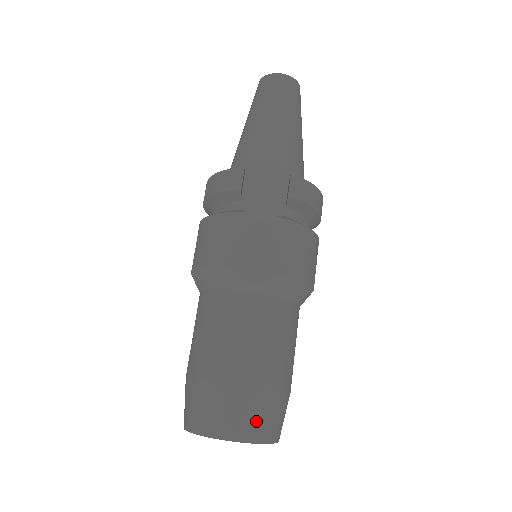
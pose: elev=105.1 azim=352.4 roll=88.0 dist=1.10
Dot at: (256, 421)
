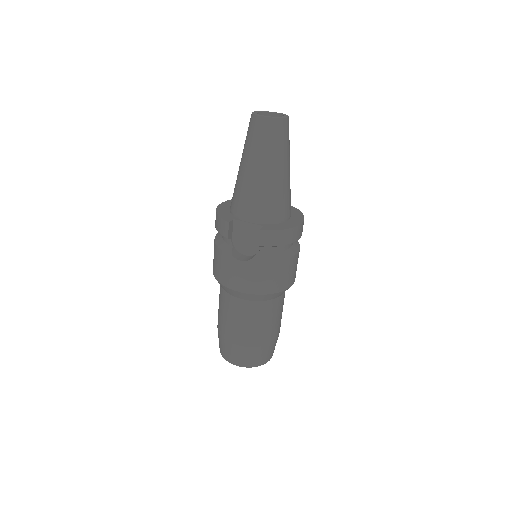
Dot at: (248, 359)
